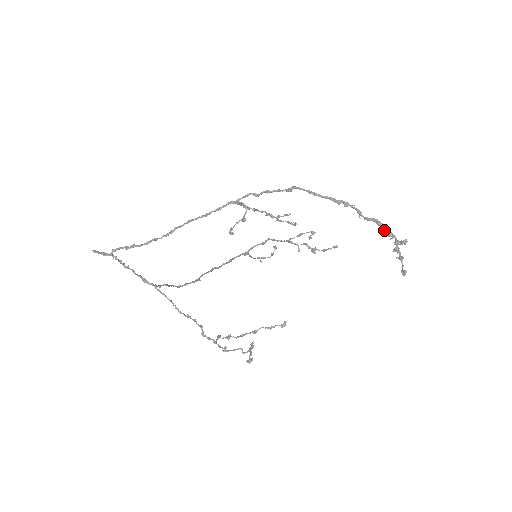
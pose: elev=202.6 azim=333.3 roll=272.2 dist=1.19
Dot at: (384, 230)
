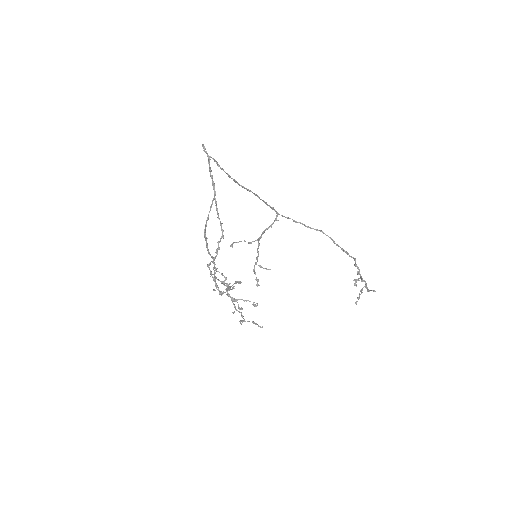
Dot at: (358, 279)
